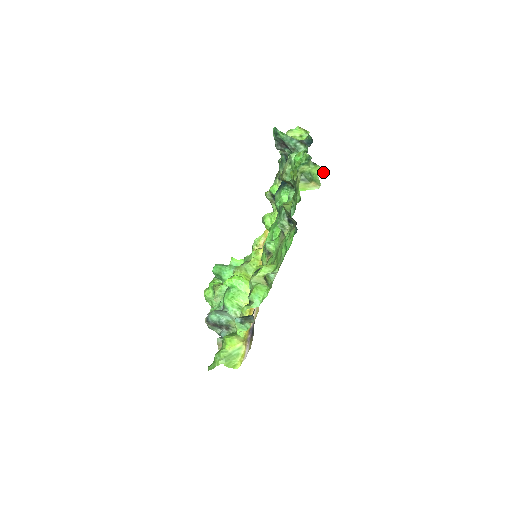
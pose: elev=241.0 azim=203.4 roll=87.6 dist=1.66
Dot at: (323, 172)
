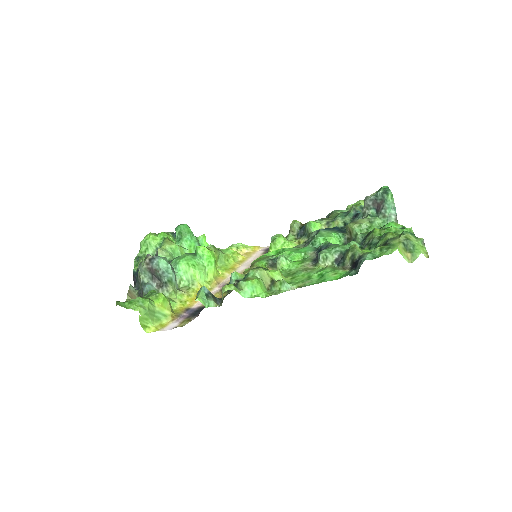
Dot at: (426, 256)
